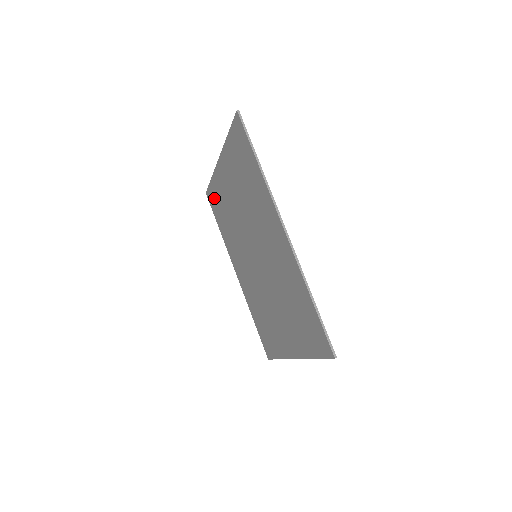
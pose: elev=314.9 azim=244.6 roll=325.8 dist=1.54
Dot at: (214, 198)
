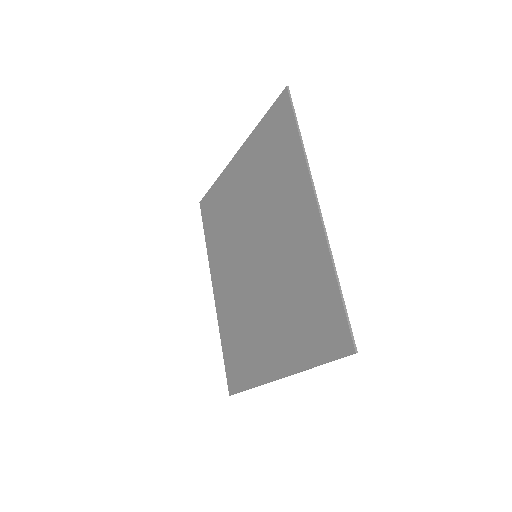
Dot at: (211, 204)
